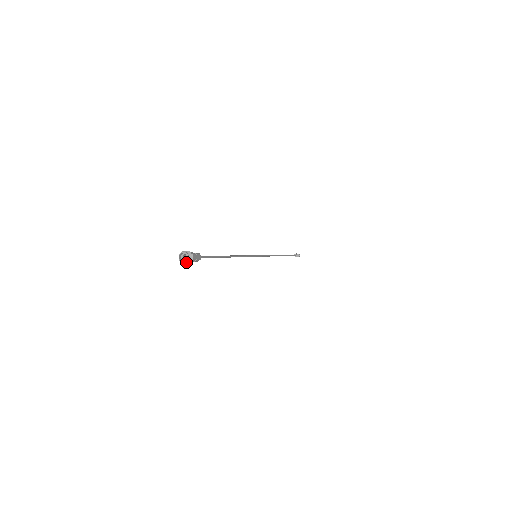
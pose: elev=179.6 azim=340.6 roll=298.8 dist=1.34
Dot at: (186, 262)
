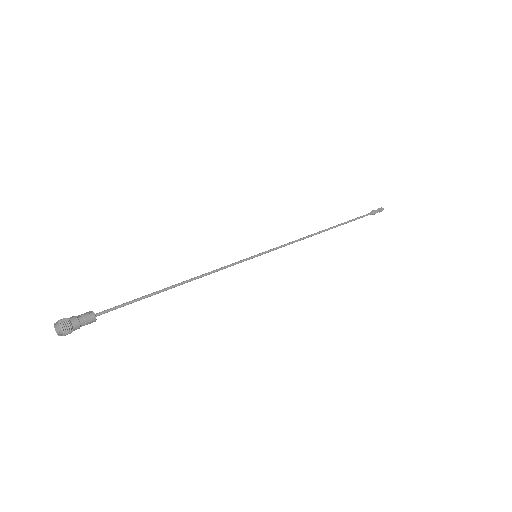
Dot at: (60, 335)
